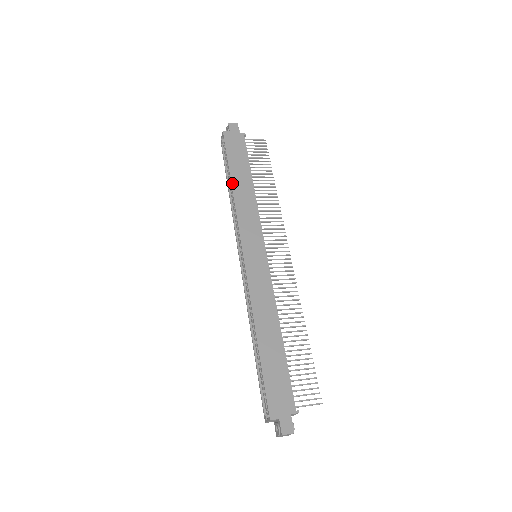
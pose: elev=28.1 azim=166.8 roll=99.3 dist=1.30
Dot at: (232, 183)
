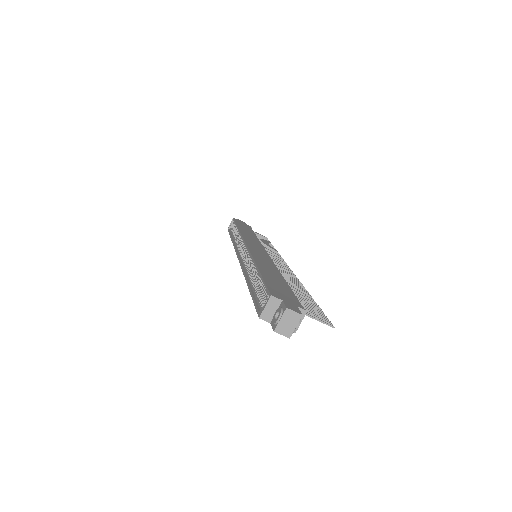
Dot at: (238, 227)
